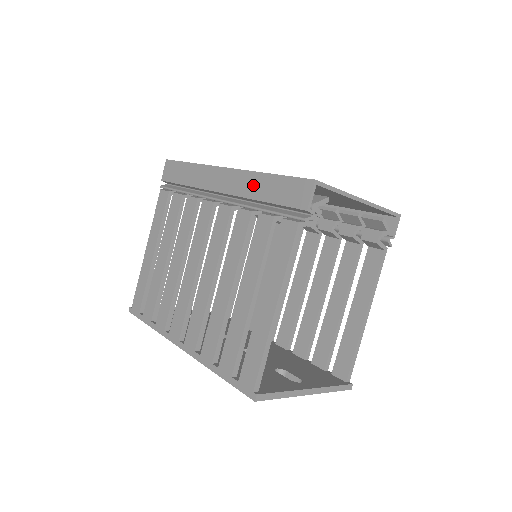
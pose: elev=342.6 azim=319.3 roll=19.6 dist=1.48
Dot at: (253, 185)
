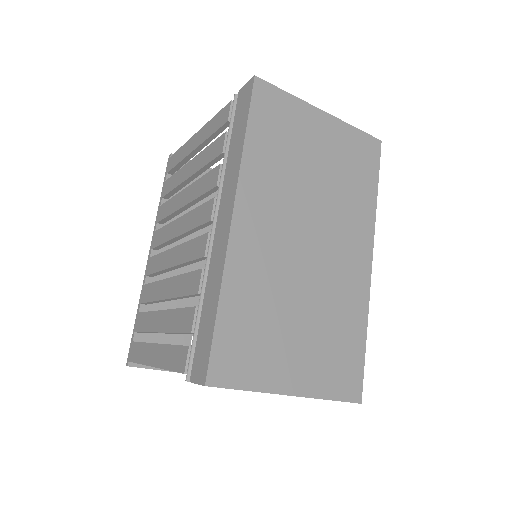
Dot at: (214, 281)
